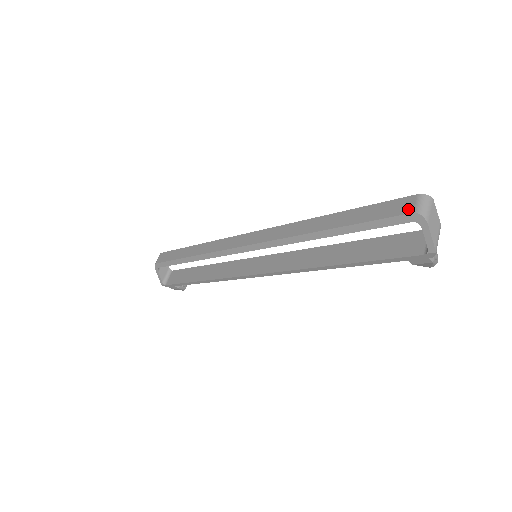
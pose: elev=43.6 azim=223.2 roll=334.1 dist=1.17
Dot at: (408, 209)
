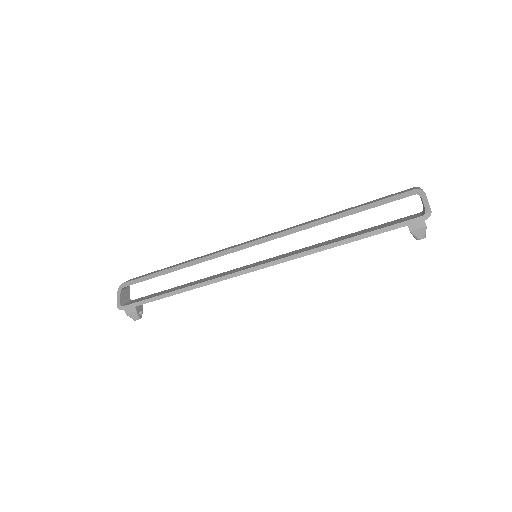
Dot at: (410, 189)
